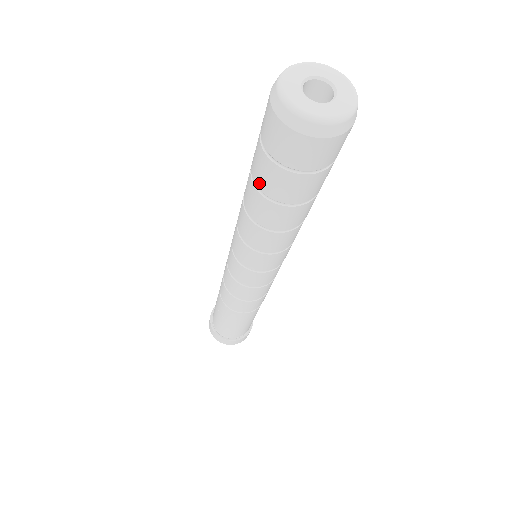
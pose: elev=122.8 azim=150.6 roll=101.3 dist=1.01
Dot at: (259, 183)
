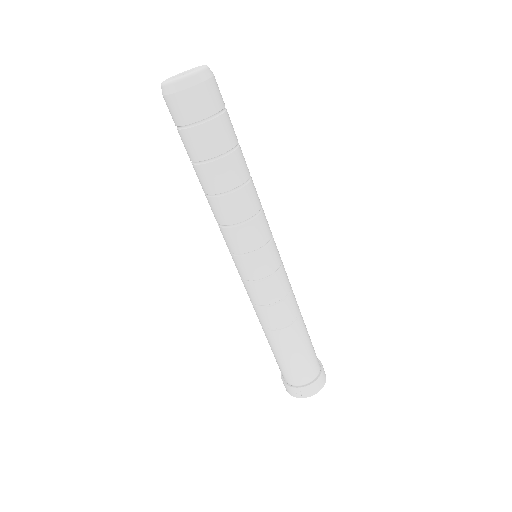
Dot at: (193, 157)
